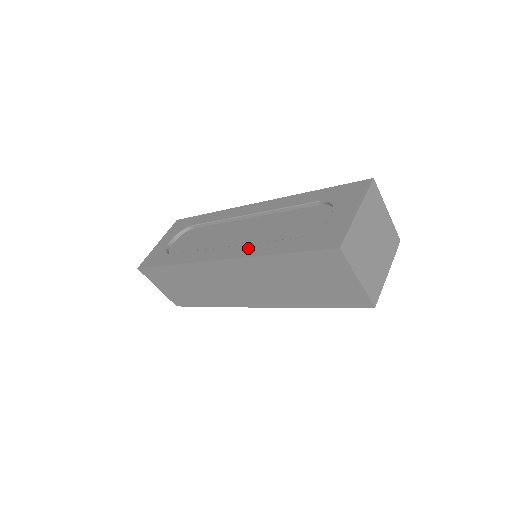
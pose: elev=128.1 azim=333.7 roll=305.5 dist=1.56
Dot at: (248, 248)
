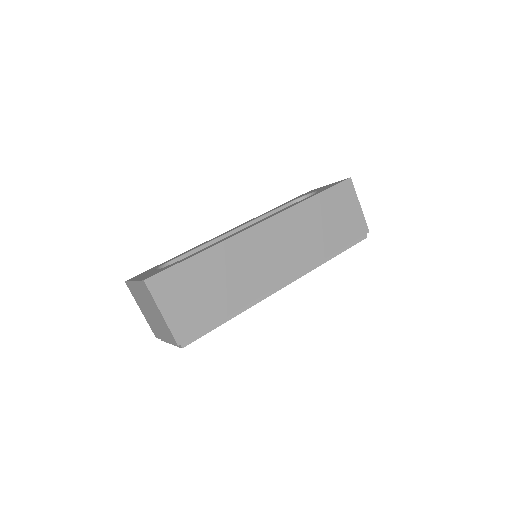
Dot at: occluded
